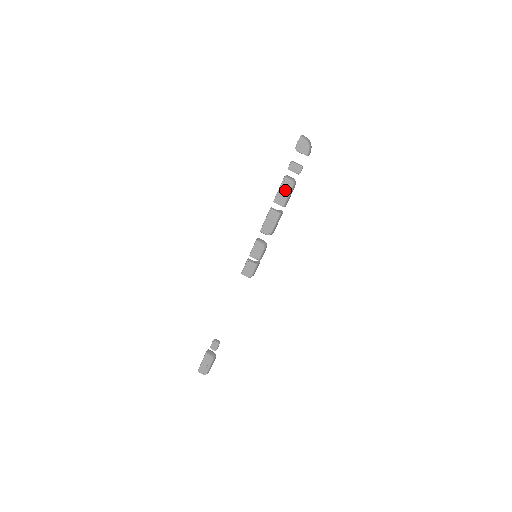
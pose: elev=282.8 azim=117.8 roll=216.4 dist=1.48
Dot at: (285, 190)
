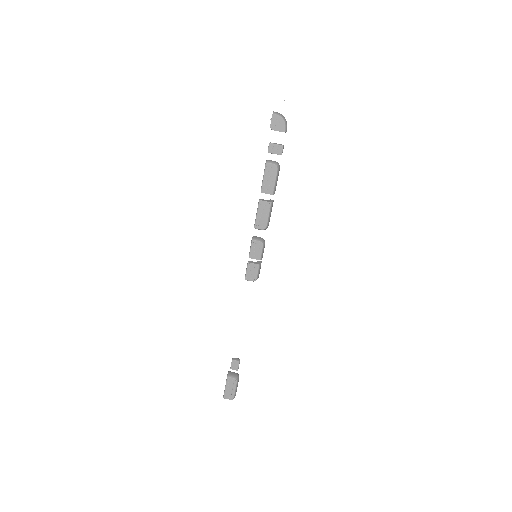
Dot at: (270, 176)
